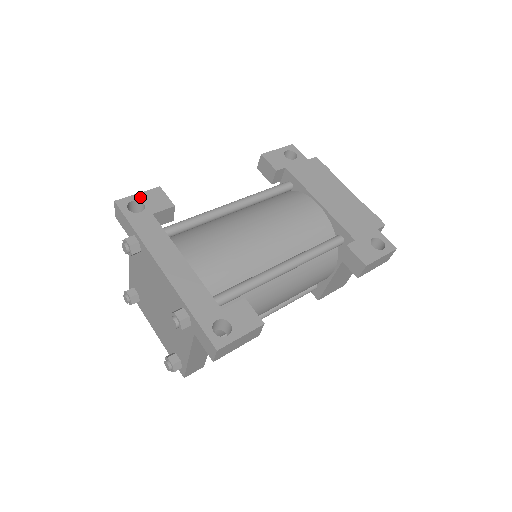
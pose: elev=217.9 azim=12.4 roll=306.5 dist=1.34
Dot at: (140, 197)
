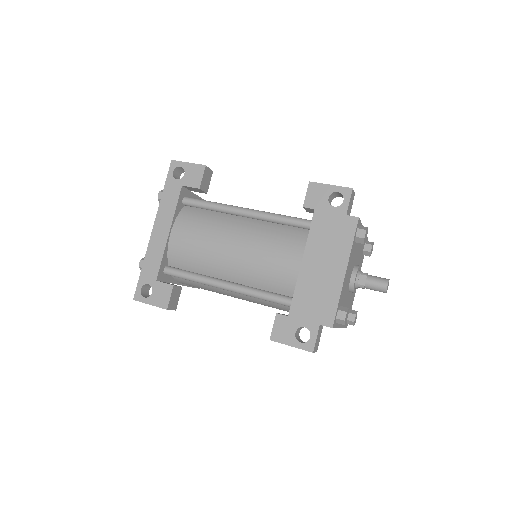
Dot at: (187, 167)
